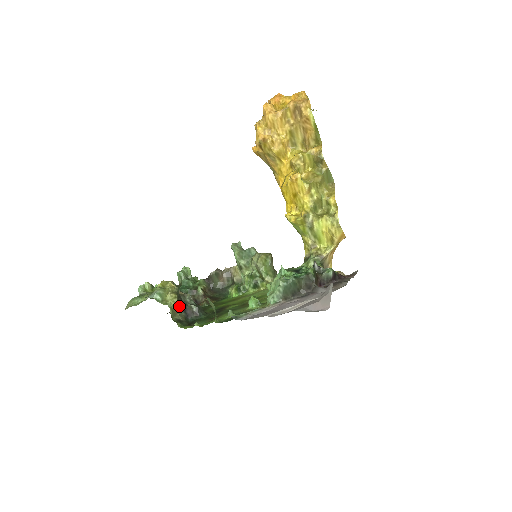
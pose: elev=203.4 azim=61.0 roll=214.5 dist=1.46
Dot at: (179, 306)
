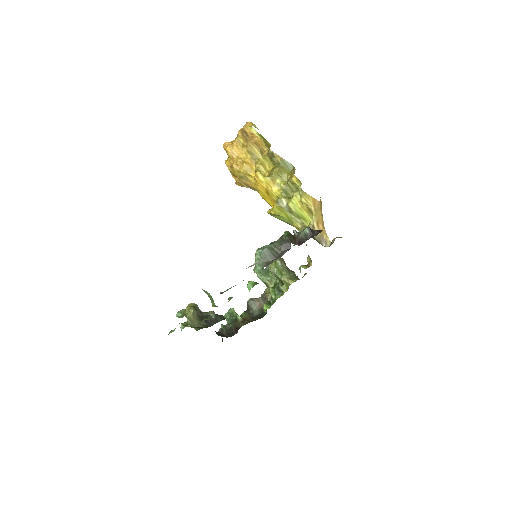
Dot at: (199, 318)
